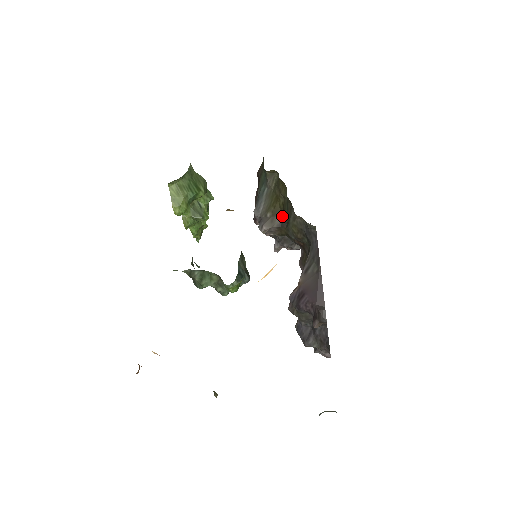
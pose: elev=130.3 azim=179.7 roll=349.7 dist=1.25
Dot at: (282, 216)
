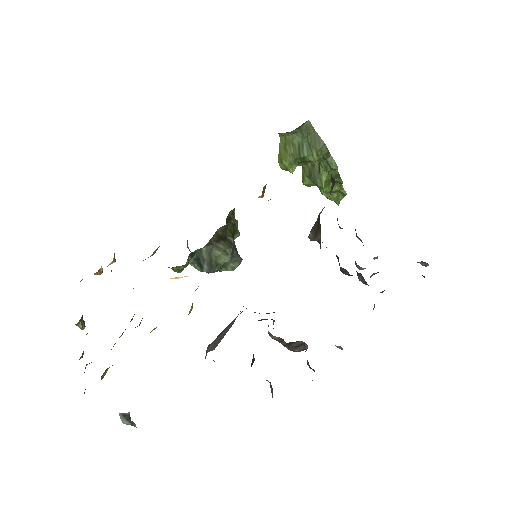
Dot at: occluded
